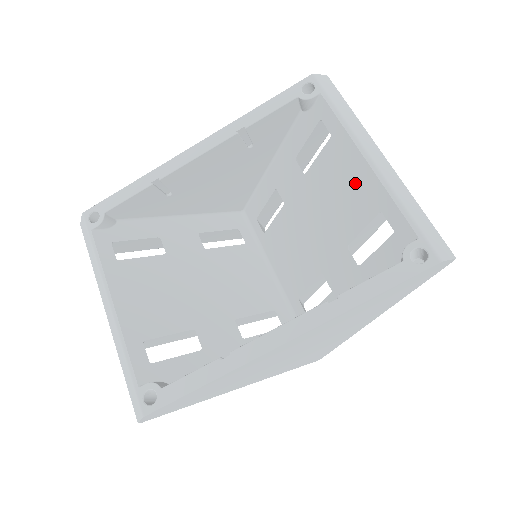
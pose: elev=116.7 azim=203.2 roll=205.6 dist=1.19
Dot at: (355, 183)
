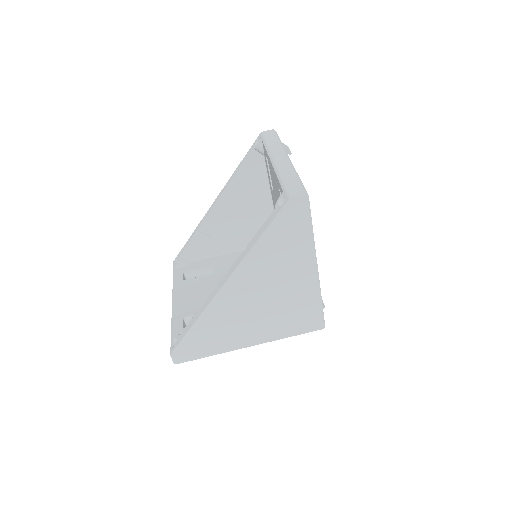
Dot at: occluded
